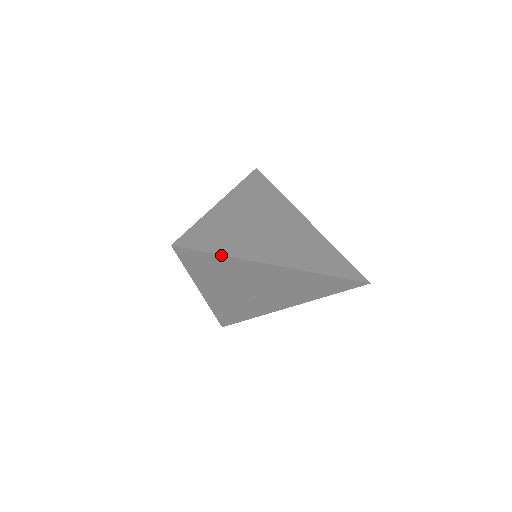
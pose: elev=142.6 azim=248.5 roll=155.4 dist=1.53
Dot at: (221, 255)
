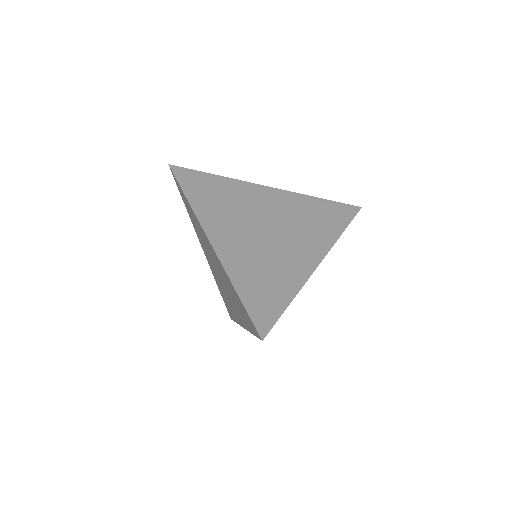
Dot at: occluded
